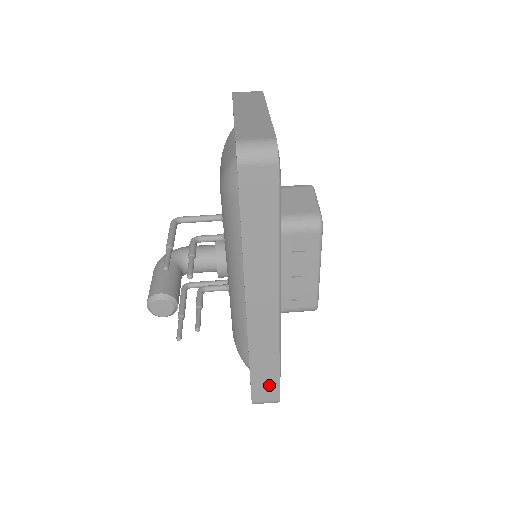
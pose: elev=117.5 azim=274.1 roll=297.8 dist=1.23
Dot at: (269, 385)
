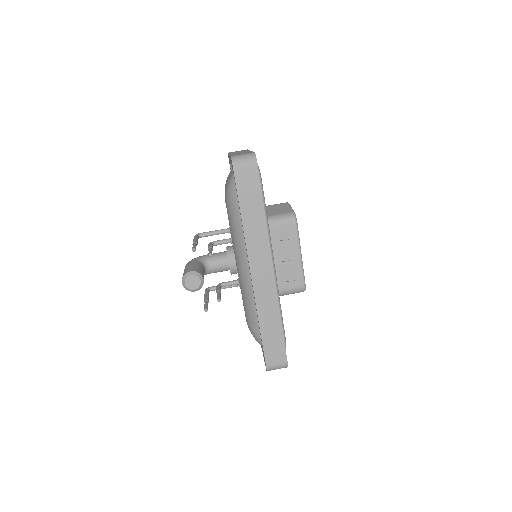
Dot at: (277, 347)
